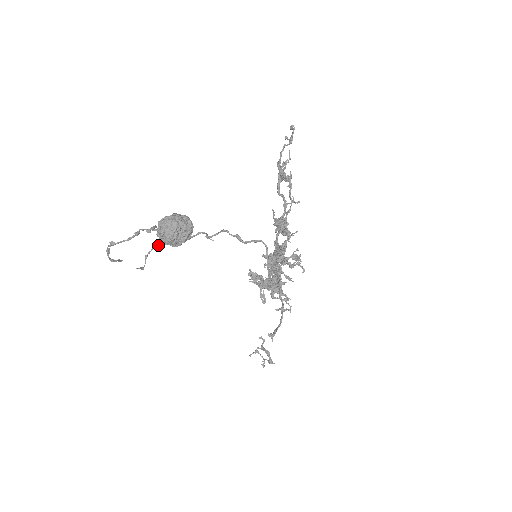
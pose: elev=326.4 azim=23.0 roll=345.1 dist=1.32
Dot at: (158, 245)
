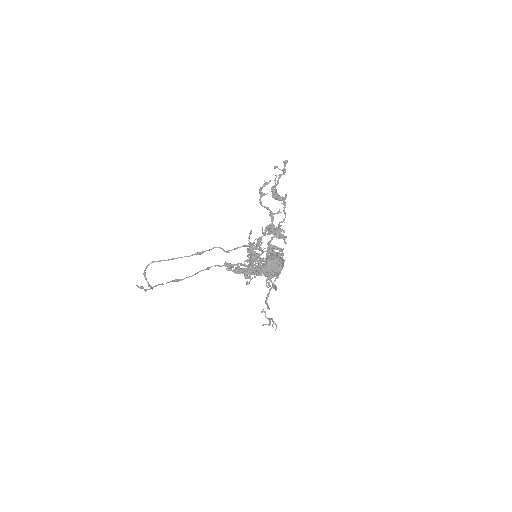
Dot at: occluded
